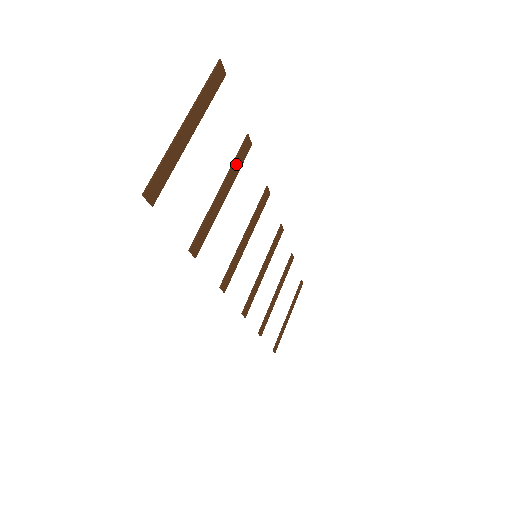
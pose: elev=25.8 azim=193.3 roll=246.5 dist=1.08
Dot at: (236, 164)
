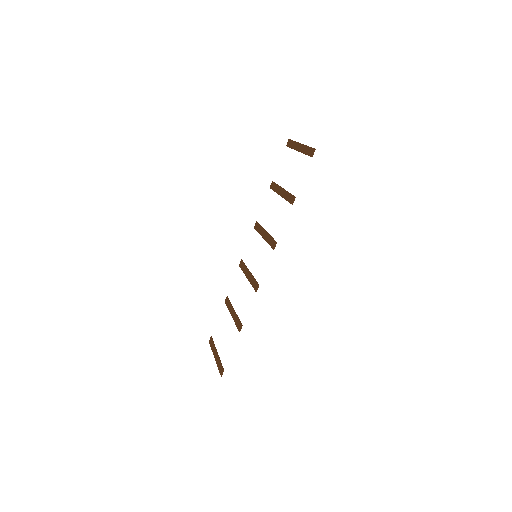
Dot at: (277, 187)
